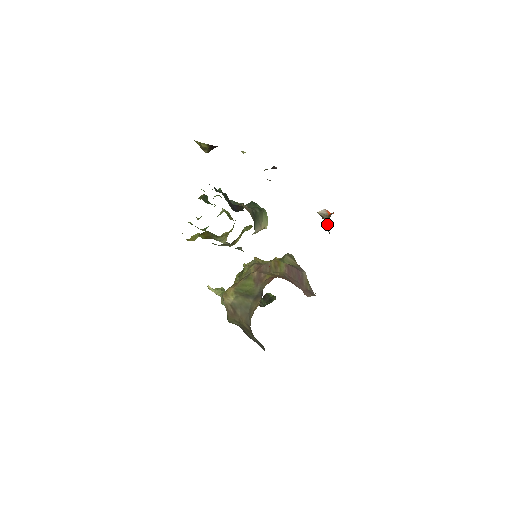
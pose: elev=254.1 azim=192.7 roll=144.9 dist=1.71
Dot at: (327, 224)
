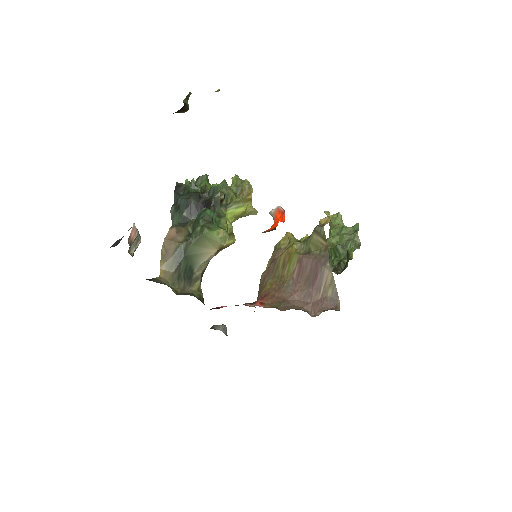
Dot at: occluded
